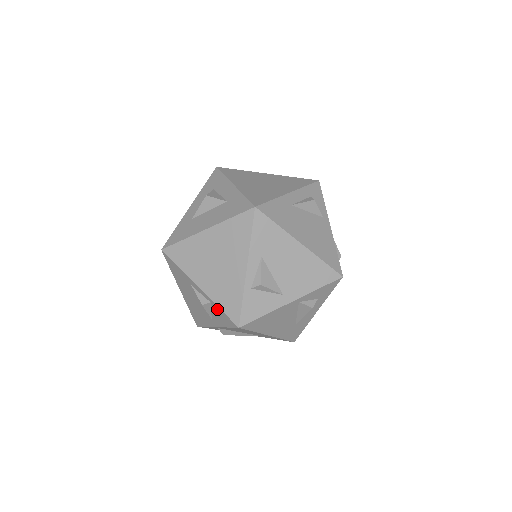
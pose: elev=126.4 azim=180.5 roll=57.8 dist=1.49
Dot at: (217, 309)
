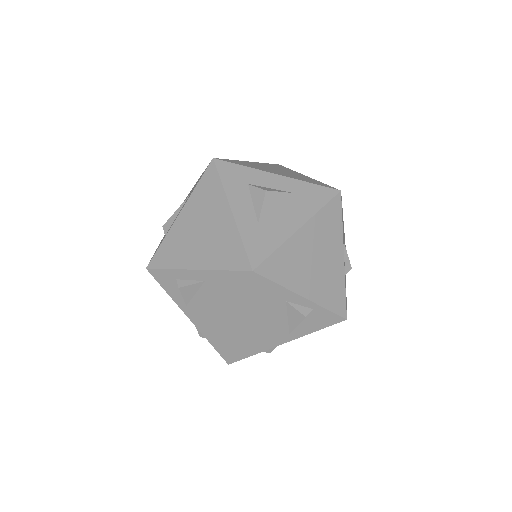
Dot at: (320, 313)
